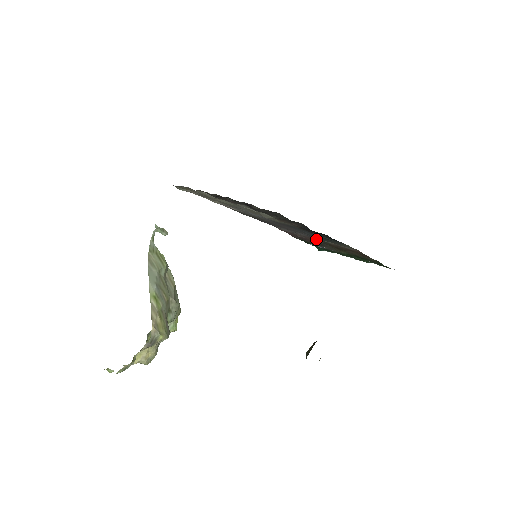
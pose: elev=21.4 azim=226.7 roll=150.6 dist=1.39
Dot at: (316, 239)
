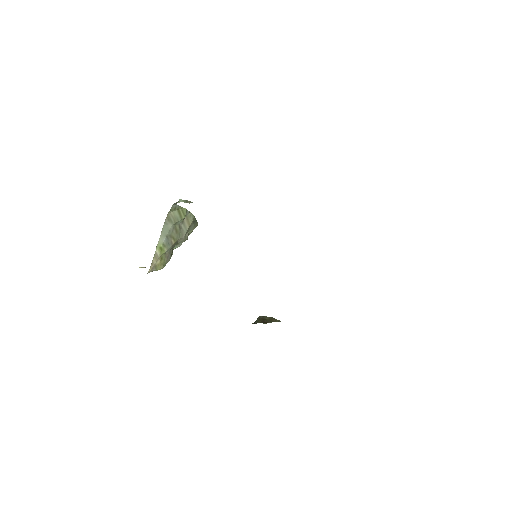
Dot at: occluded
